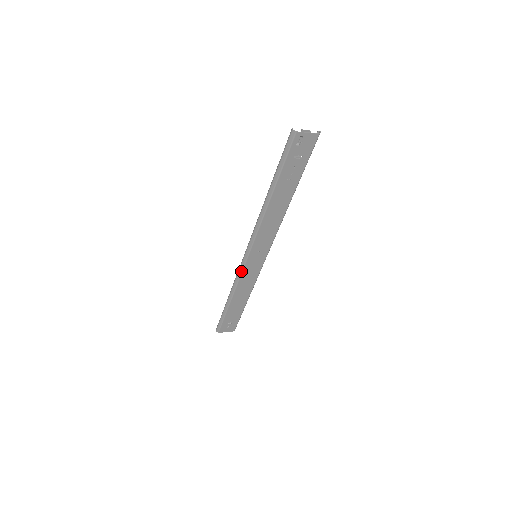
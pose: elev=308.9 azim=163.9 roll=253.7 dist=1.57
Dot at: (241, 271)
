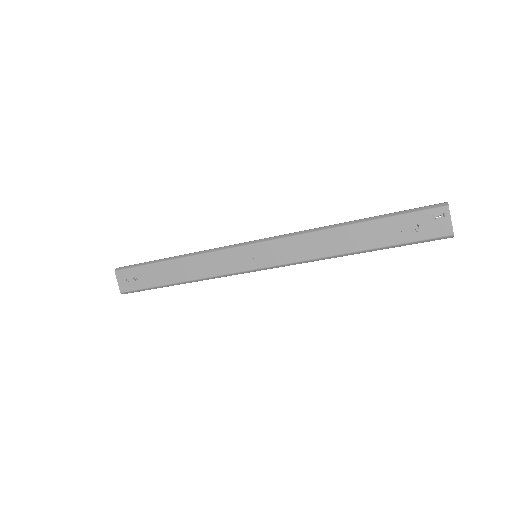
Dot at: (229, 247)
